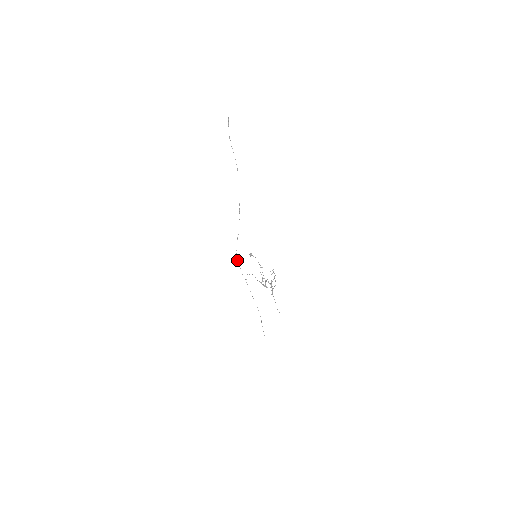
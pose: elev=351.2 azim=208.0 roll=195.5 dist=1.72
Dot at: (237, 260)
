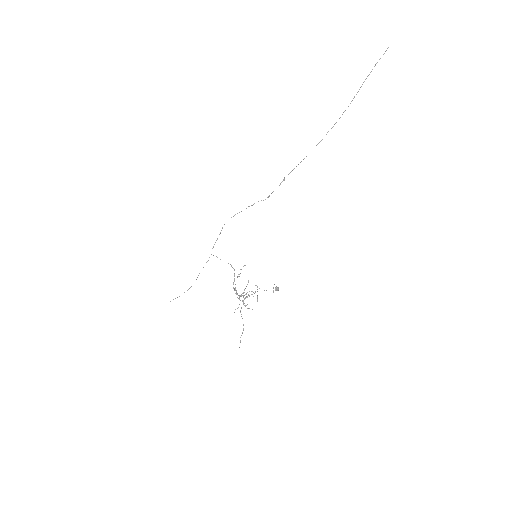
Dot at: occluded
